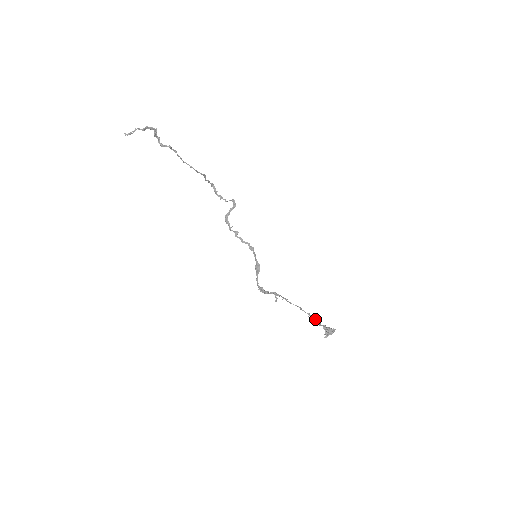
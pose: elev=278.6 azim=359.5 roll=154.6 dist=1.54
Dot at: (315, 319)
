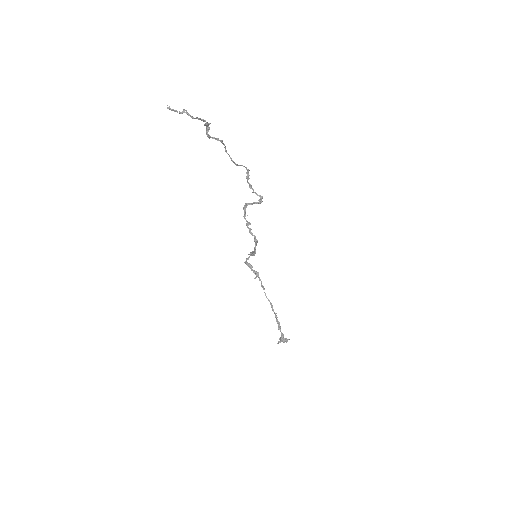
Dot at: (278, 323)
